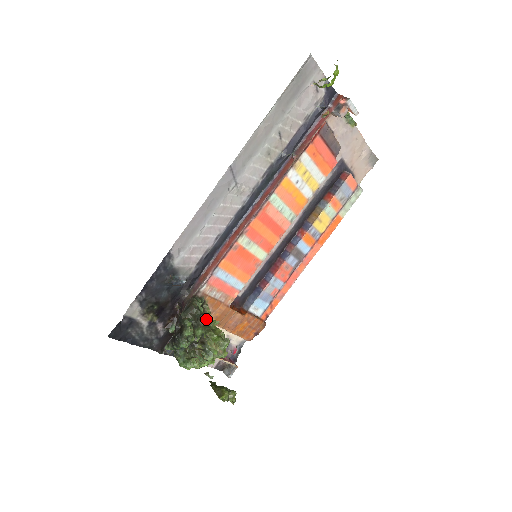
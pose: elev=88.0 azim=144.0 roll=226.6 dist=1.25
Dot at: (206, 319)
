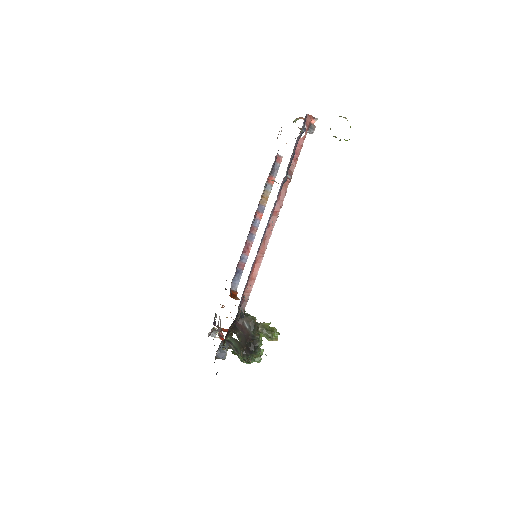
Dot at: occluded
